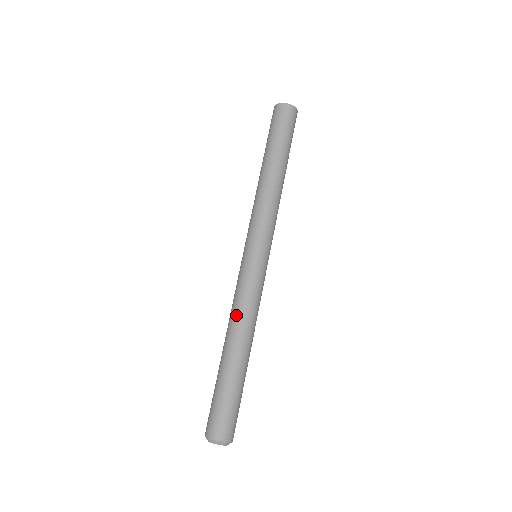
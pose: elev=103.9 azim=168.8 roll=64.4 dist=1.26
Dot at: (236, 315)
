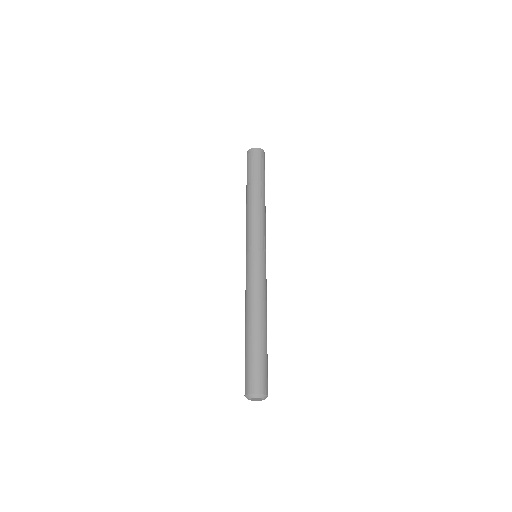
Dot at: (246, 300)
